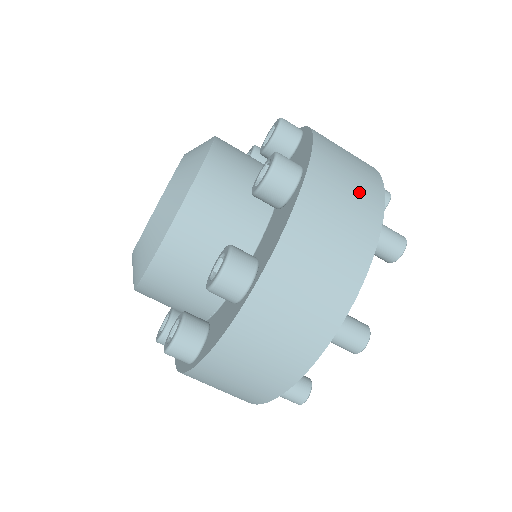
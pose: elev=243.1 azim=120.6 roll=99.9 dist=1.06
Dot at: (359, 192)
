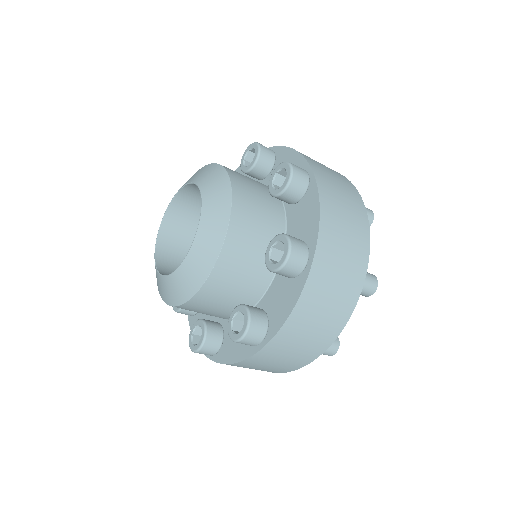
Dot at: (350, 264)
